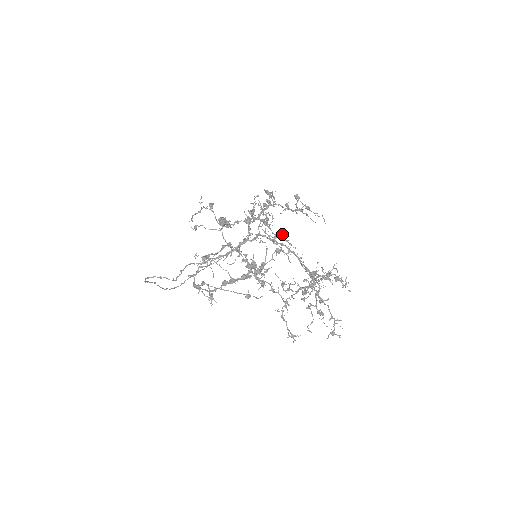
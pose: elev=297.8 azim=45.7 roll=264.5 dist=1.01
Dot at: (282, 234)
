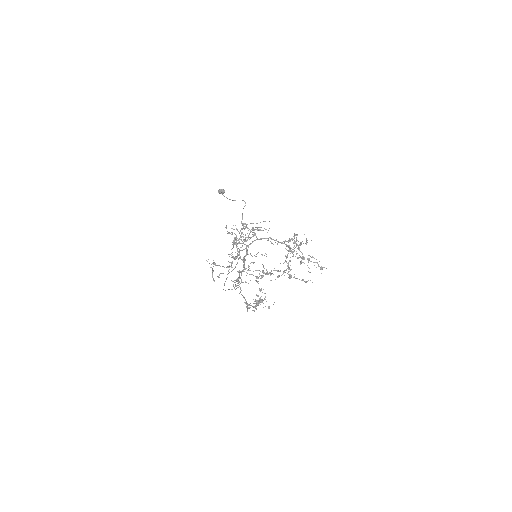
Dot at: occluded
